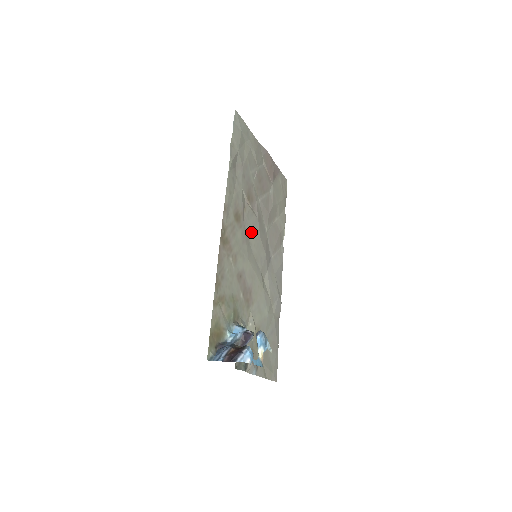
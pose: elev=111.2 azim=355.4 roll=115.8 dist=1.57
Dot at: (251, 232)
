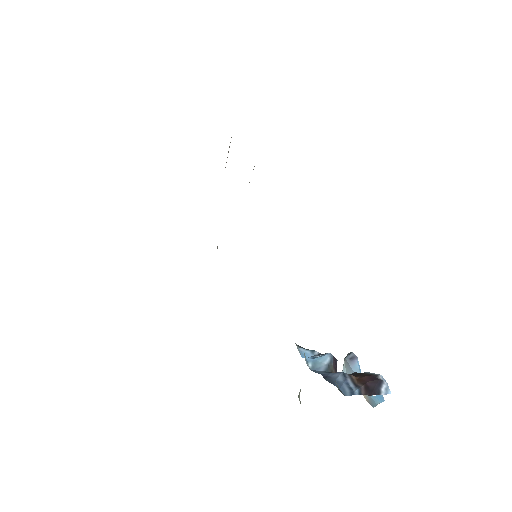
Dot at: occluded
